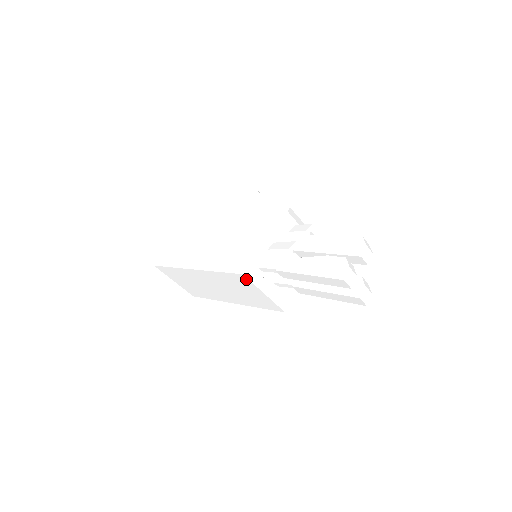
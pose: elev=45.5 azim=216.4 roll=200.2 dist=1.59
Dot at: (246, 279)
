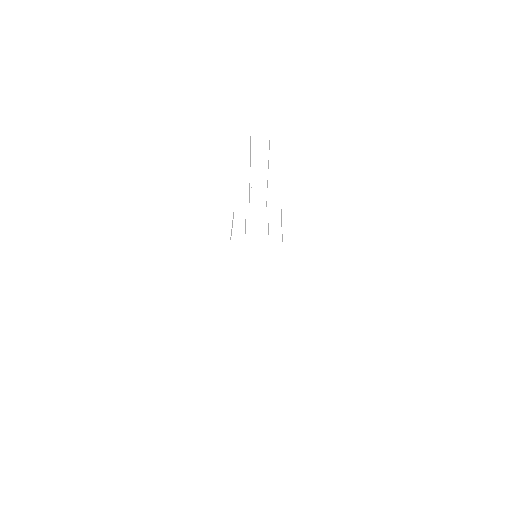
Dot at: (225, 252)
